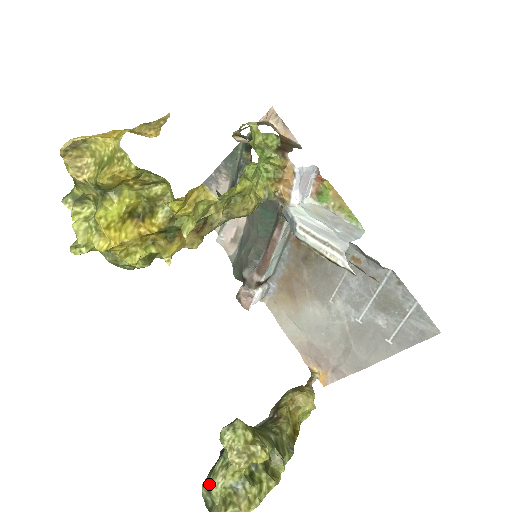
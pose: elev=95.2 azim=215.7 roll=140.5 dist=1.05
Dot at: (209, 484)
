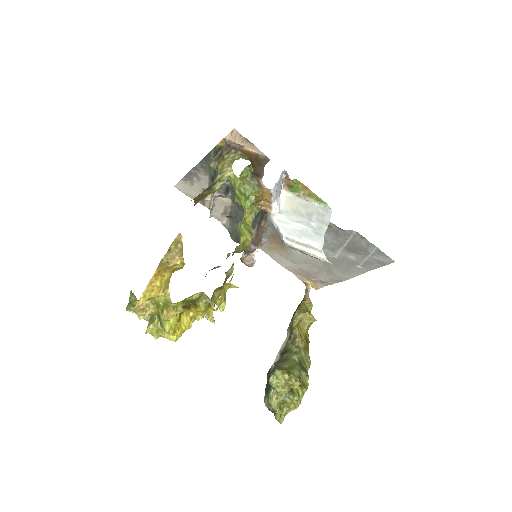
Dot at: (269, 404)
